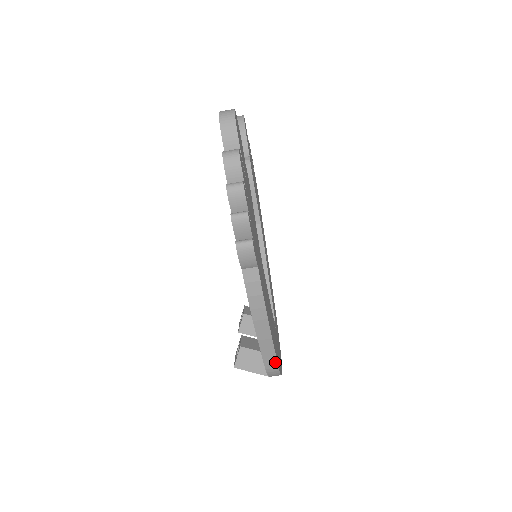
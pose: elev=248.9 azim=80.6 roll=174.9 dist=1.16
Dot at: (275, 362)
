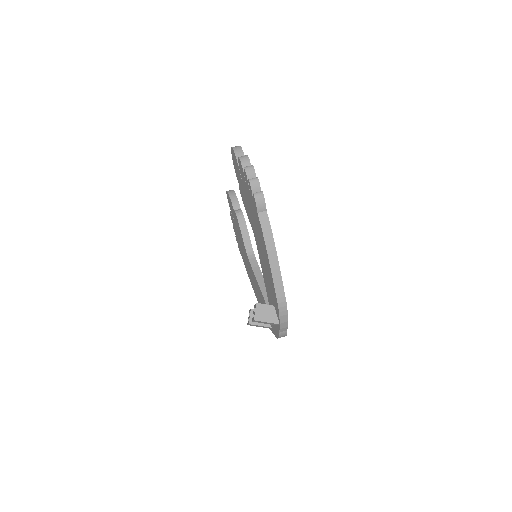
Dot at: (283, 294)
